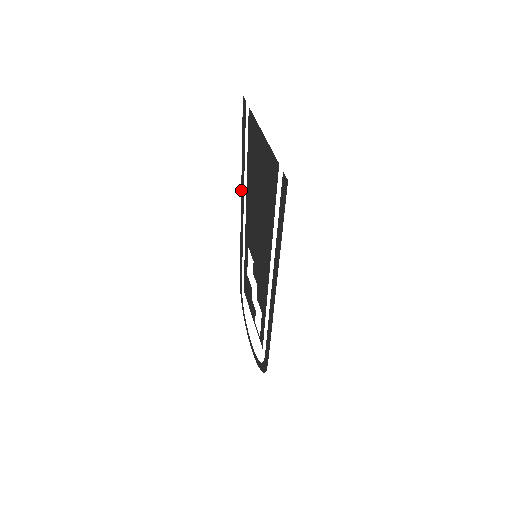
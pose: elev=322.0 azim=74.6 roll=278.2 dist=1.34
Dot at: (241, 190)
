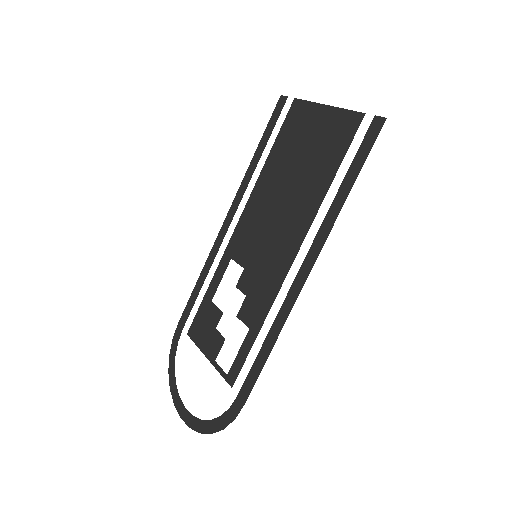
Dot at: (235, 197)
